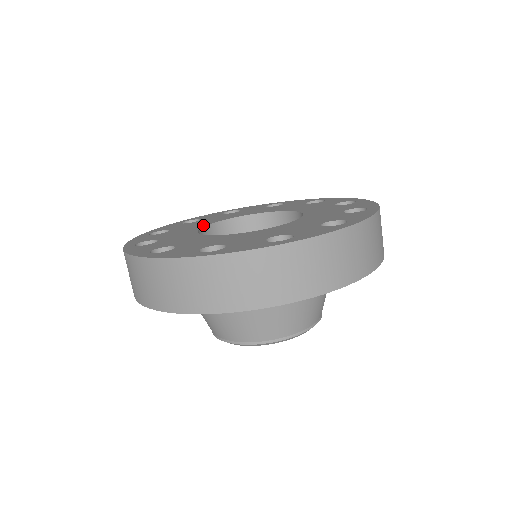
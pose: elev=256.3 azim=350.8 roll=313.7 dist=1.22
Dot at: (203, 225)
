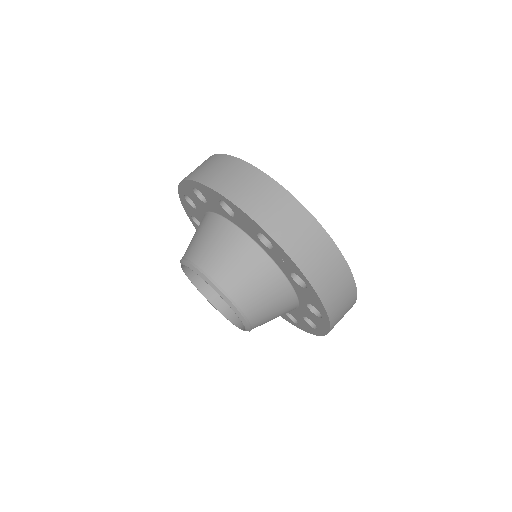
Dot at: occluded
